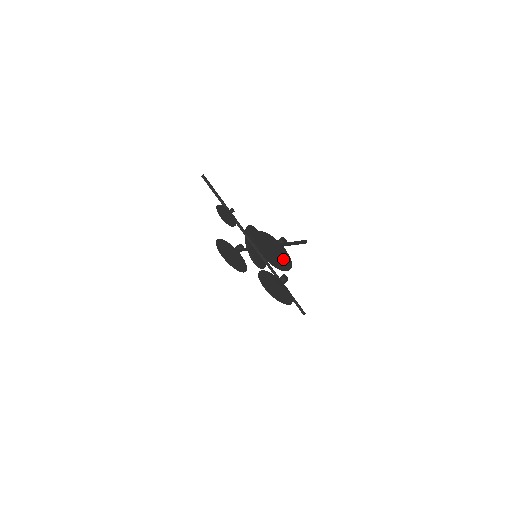
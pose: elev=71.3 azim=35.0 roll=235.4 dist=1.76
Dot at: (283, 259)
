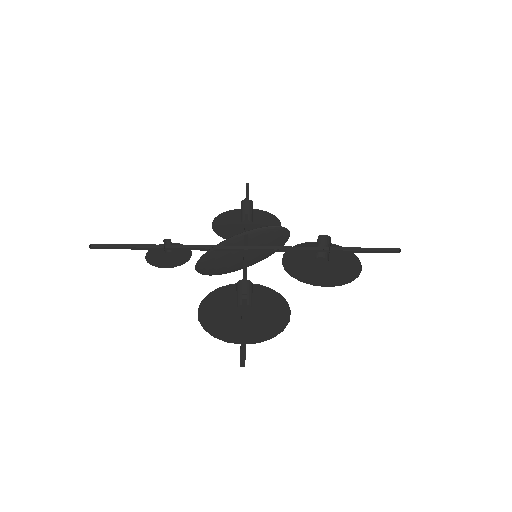
Dot at: (264, 322)
